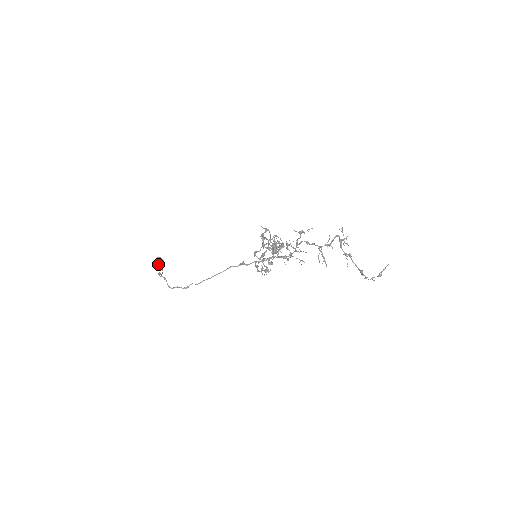
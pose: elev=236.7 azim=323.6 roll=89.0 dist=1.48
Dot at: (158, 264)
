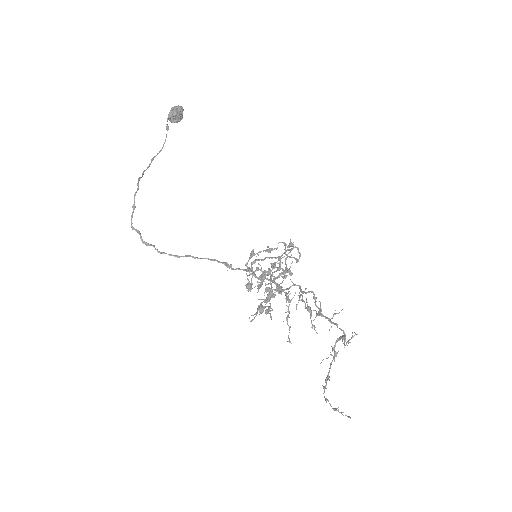
Dot at: (172, 118)
